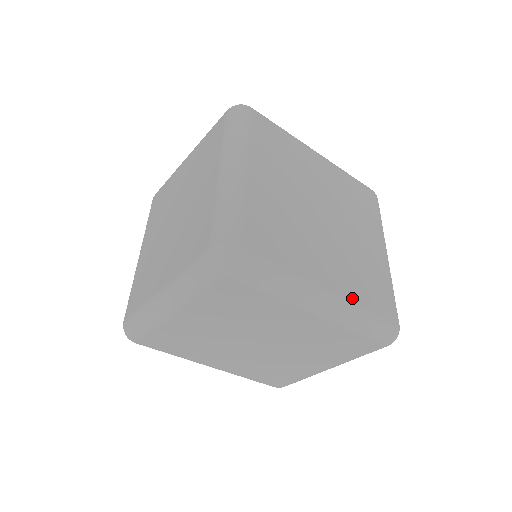
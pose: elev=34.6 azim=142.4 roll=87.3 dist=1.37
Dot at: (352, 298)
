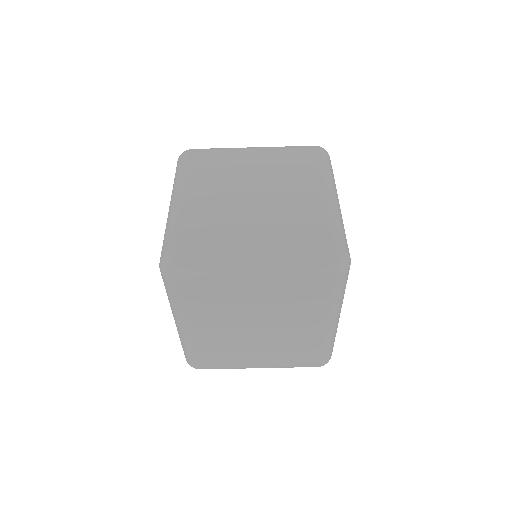
Dot at: occluded
